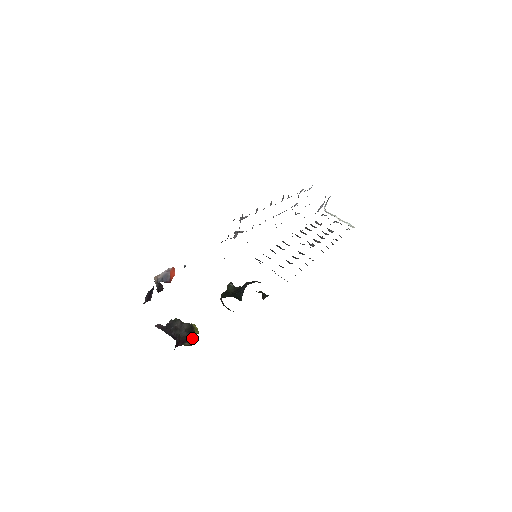
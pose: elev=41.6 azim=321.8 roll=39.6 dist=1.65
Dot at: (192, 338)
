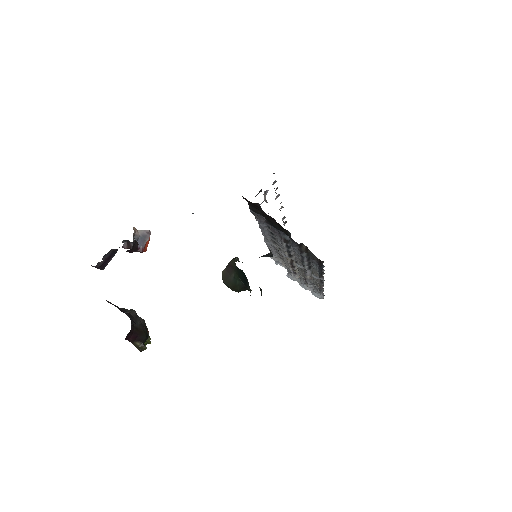
Dot at: occluded
